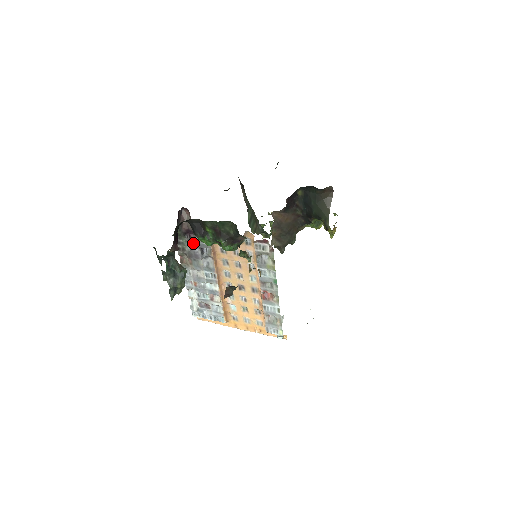
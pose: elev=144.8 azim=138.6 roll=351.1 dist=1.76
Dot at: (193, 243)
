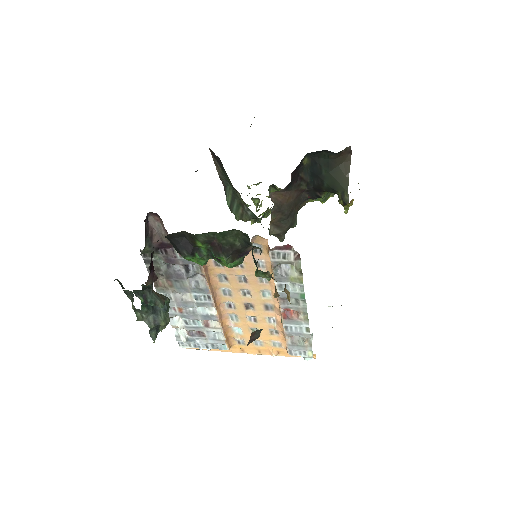
Dot at: (172, 260)
